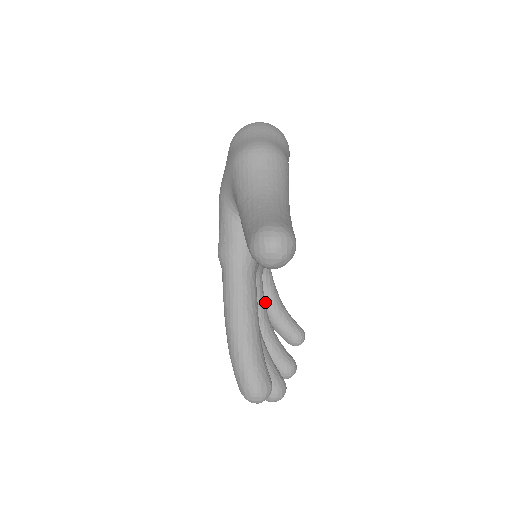
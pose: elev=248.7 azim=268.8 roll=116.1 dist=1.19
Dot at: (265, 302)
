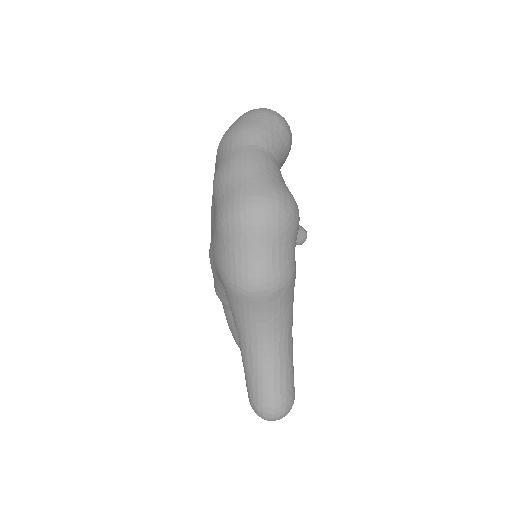
Dot at: occluded
